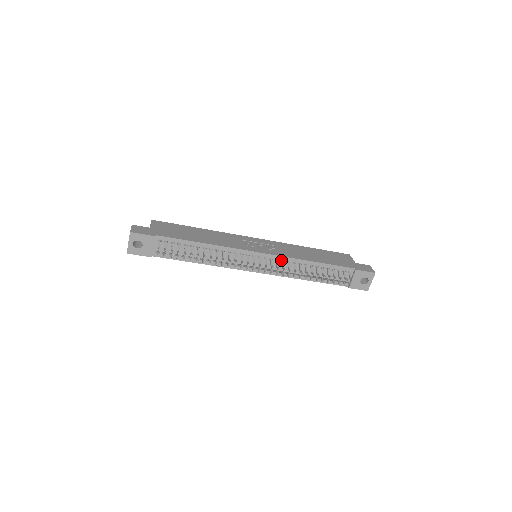
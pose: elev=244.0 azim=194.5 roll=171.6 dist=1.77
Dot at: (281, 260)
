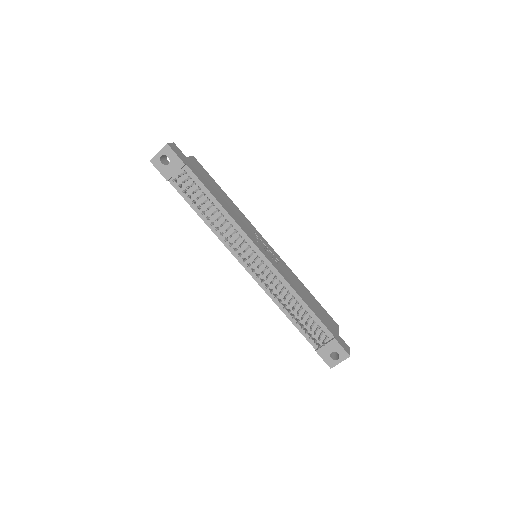
Dot at: (275, 275)
